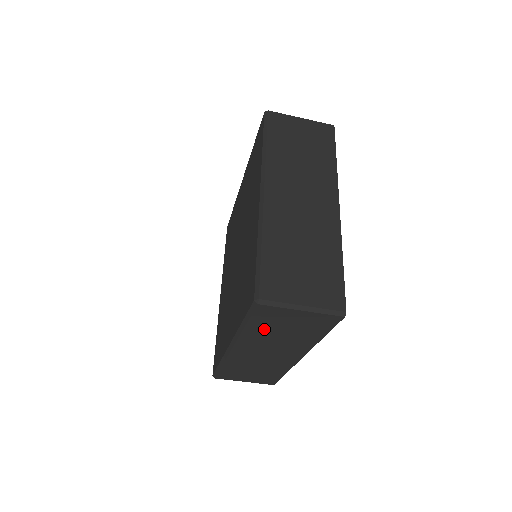
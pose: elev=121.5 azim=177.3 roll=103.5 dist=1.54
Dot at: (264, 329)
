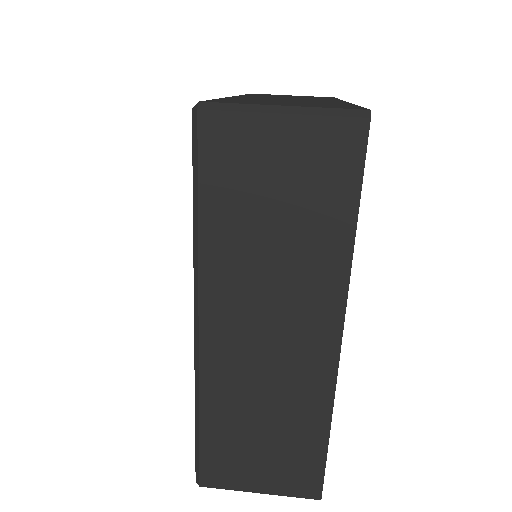
Dot at: occluded
